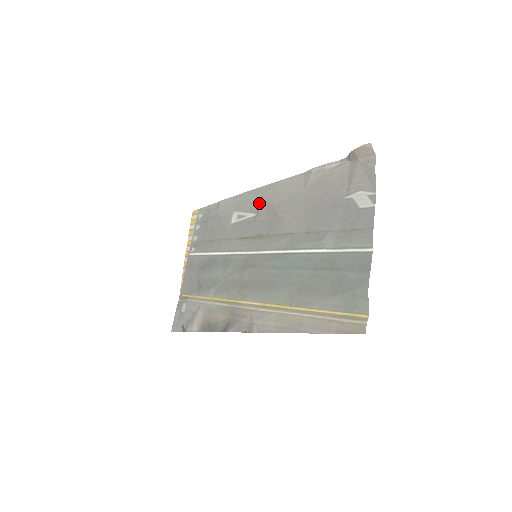
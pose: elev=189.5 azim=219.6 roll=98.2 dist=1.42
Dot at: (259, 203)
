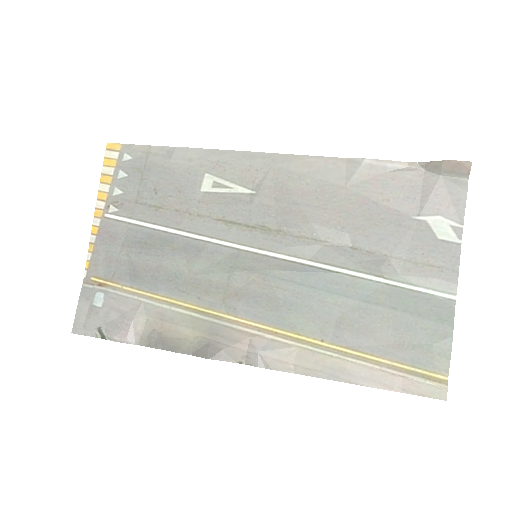
Dot at: (260, 177)
